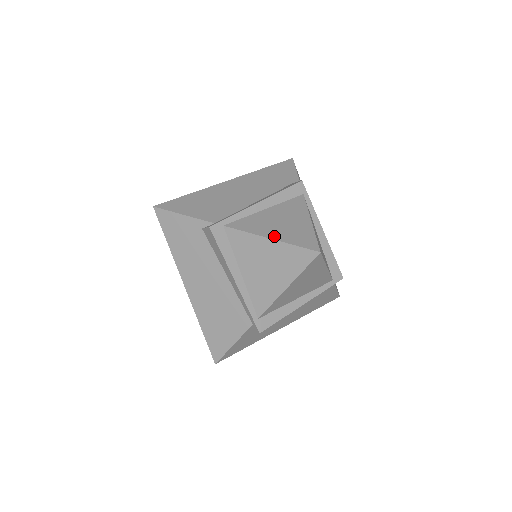
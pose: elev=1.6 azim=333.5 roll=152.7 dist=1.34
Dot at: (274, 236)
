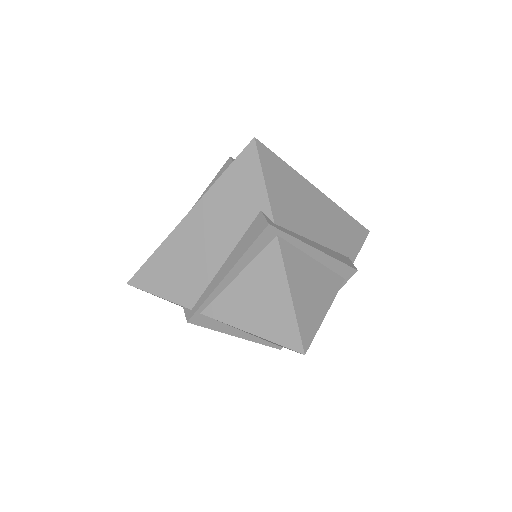
Dot at: (254, 329)
